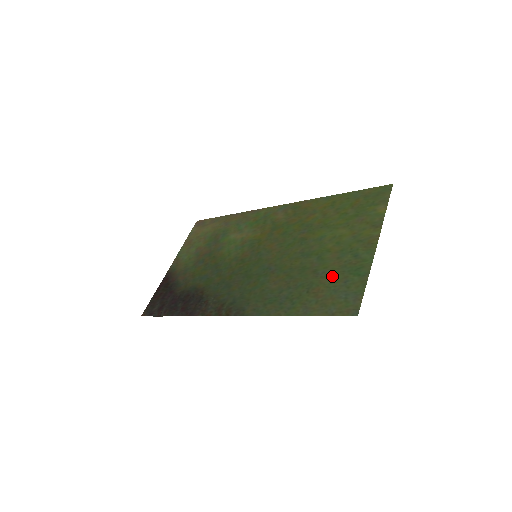
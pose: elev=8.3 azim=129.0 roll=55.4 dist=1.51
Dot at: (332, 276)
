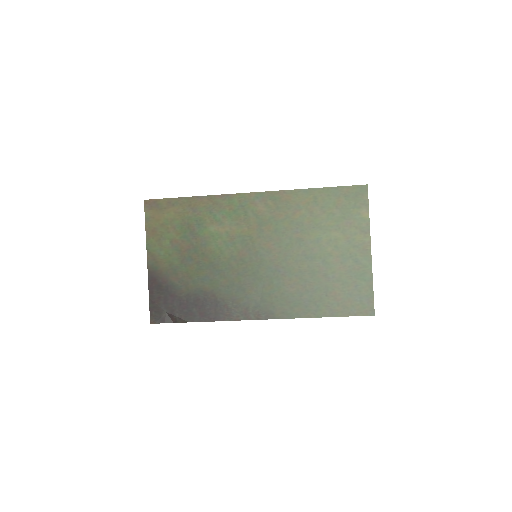
Dot at: (343, 281)
